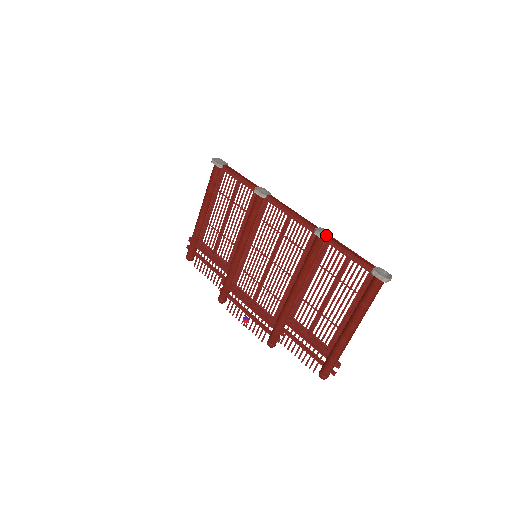
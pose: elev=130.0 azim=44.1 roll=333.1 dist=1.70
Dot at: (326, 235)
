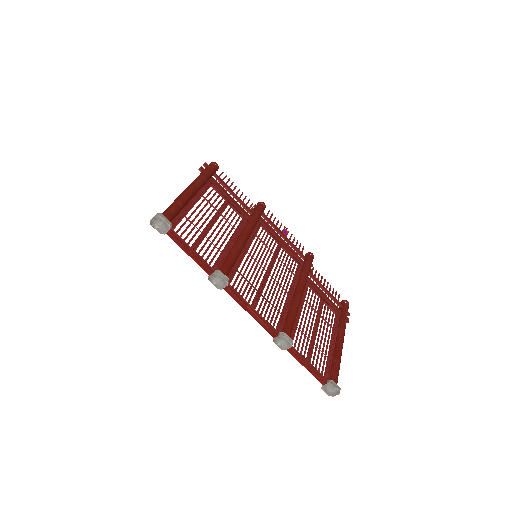
Dot at: (283, 347)
